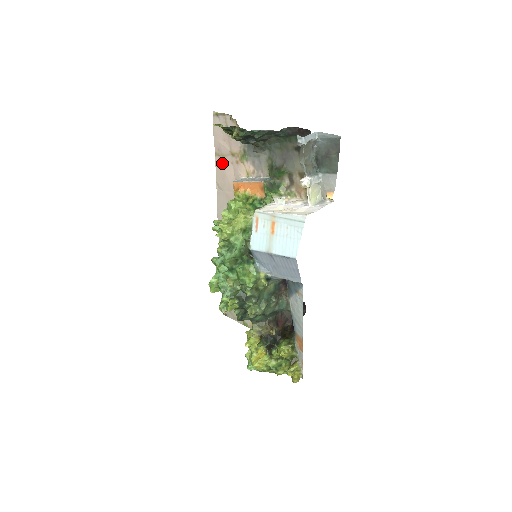
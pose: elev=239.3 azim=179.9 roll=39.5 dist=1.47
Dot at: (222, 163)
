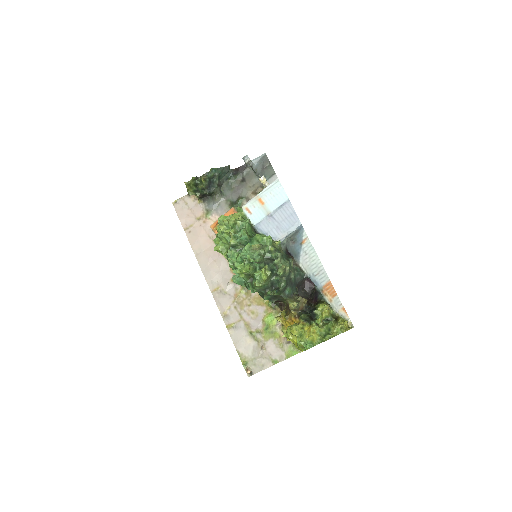
Dot at: (192, 232)
